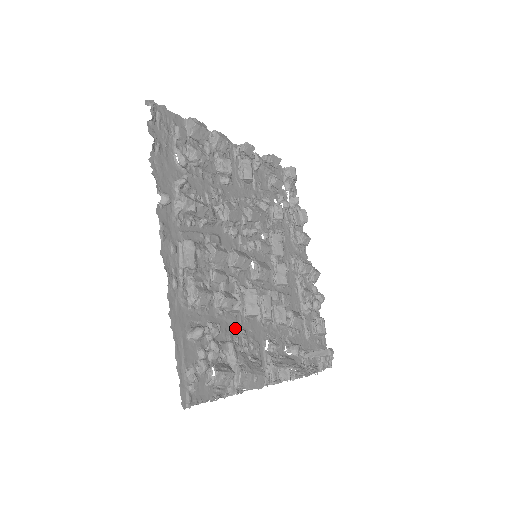
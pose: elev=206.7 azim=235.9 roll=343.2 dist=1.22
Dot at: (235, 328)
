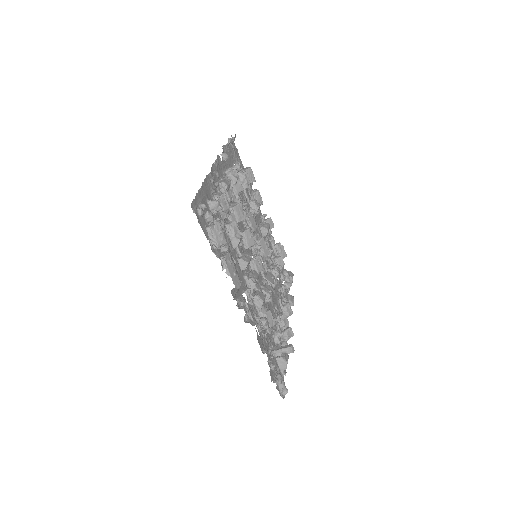
Dot at: occluded
